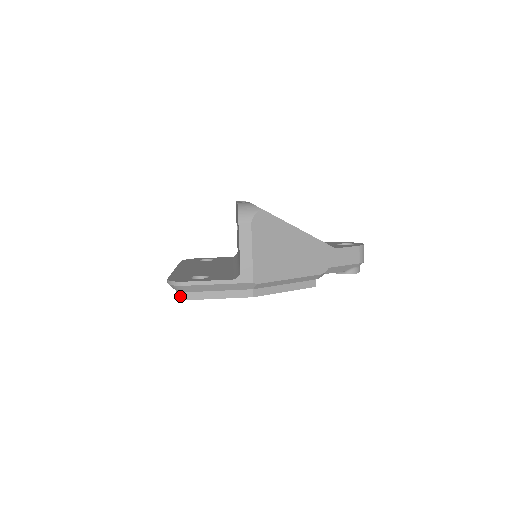
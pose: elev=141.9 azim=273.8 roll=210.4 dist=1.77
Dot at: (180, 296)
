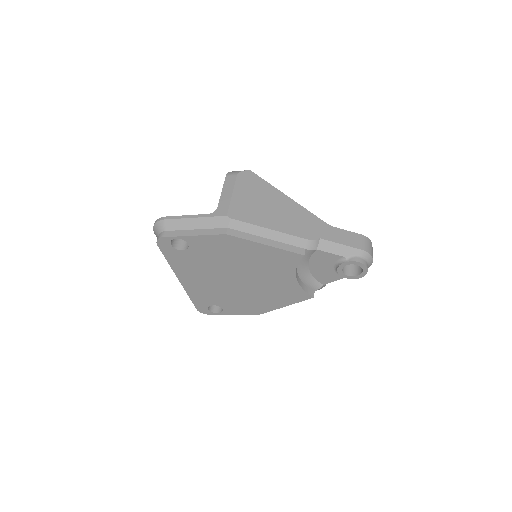
Dot at: (159, 236)
